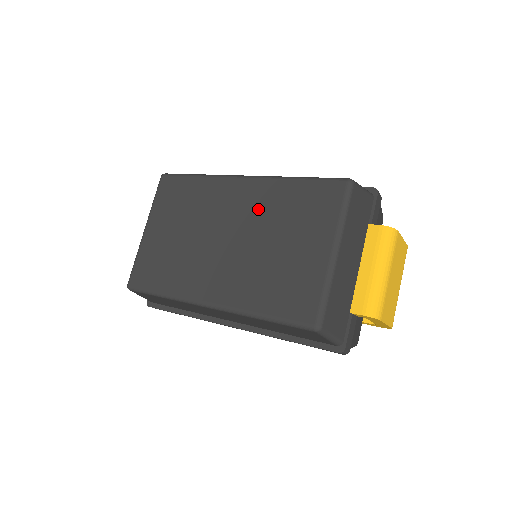
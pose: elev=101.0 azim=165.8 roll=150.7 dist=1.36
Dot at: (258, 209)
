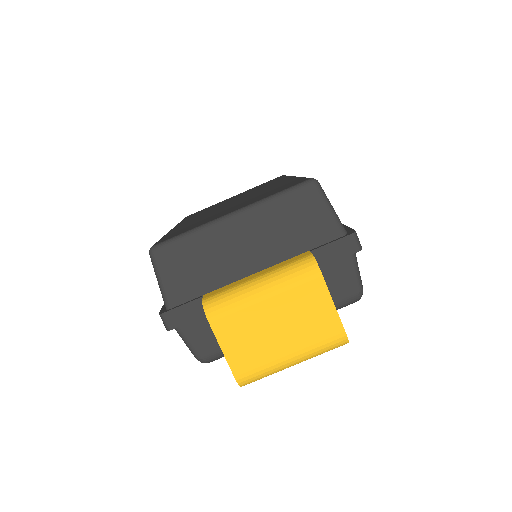
Dot at: (265, 190)
